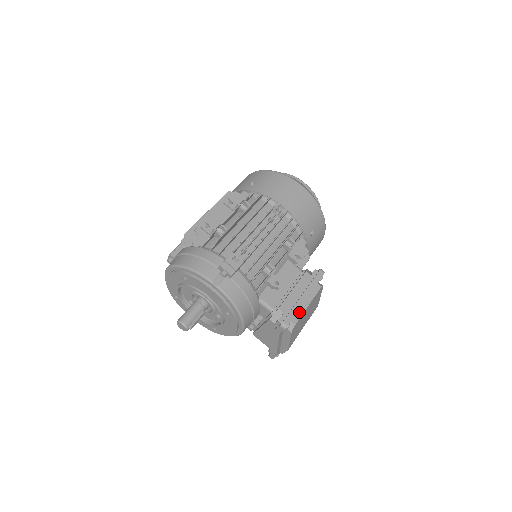
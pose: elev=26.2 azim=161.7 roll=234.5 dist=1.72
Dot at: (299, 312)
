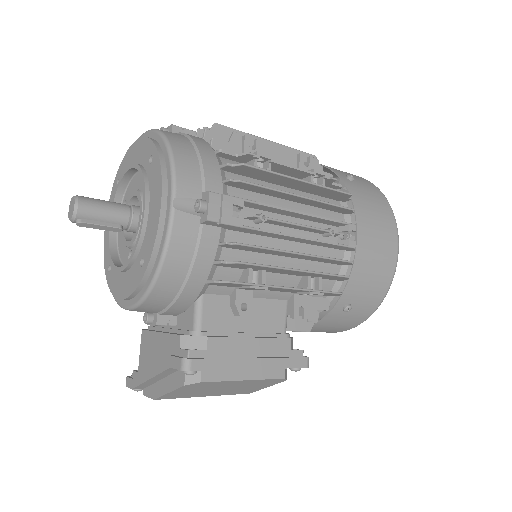
Dot at: (225, 373)
